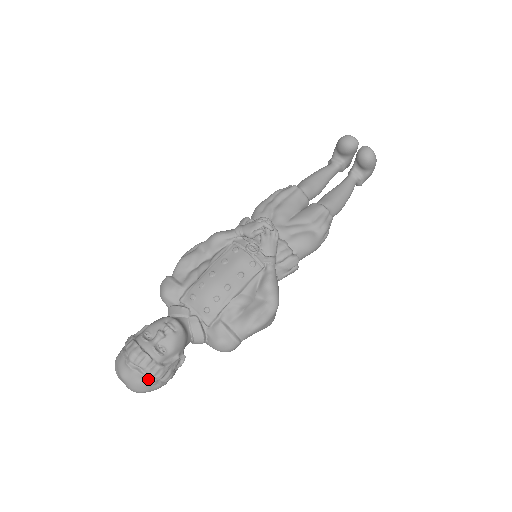
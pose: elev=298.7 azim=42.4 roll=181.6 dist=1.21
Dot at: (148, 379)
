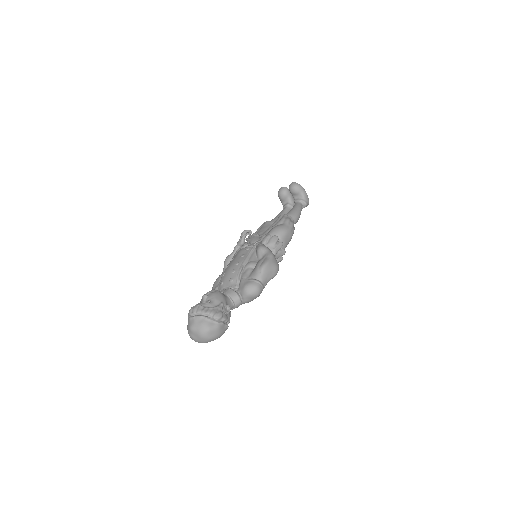
Dot at: (205, 317)
